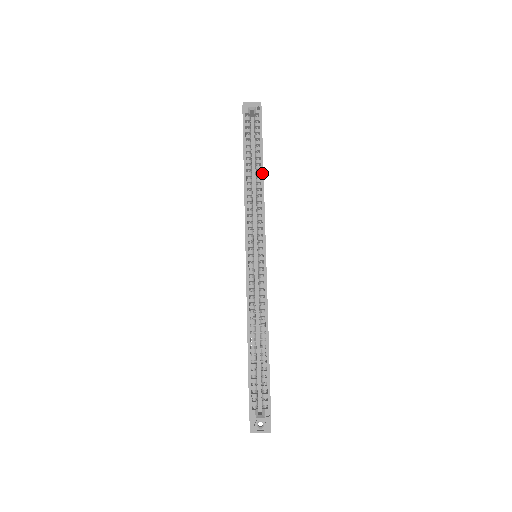
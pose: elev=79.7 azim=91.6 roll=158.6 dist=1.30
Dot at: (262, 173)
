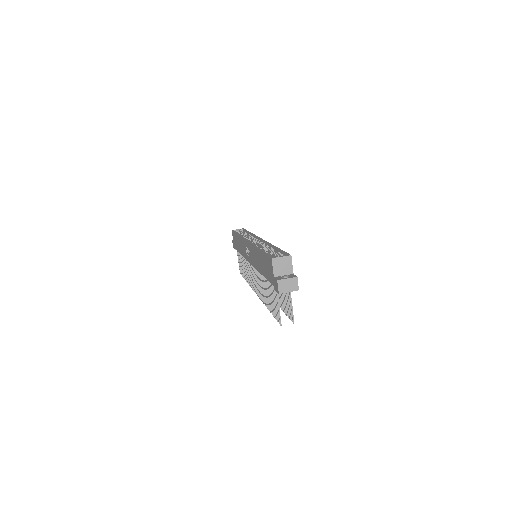
Dot at: occluded
